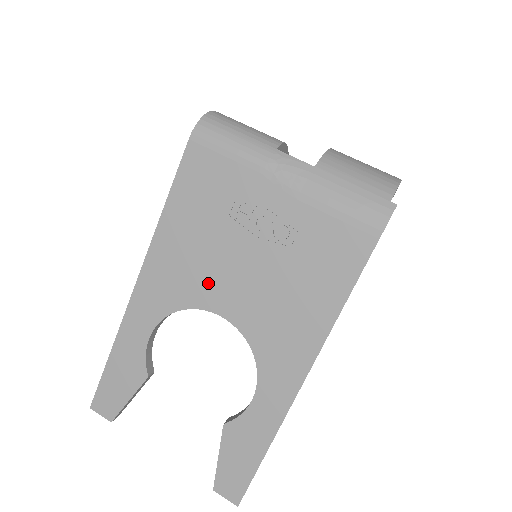
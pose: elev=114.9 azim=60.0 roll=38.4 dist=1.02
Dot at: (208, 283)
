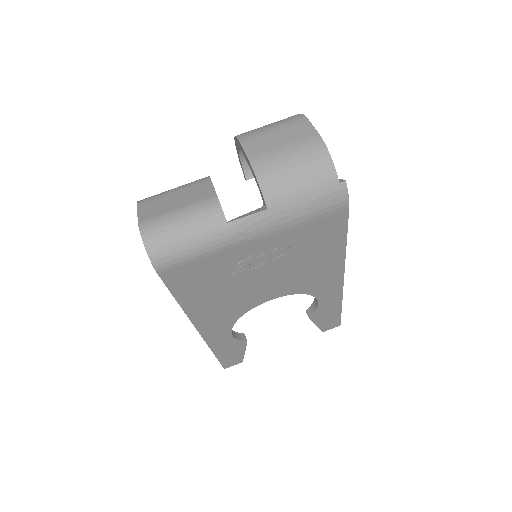
Dot at: (248, 299)
